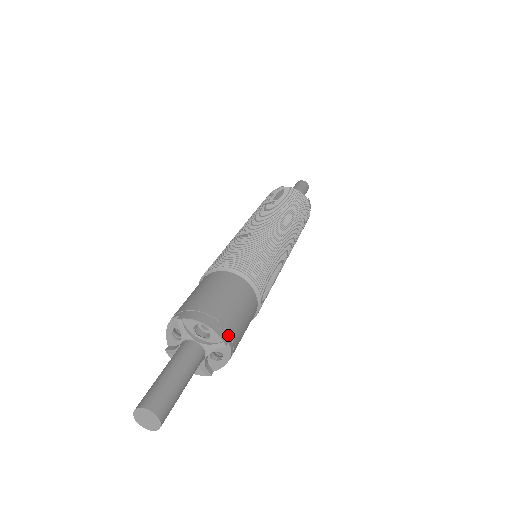
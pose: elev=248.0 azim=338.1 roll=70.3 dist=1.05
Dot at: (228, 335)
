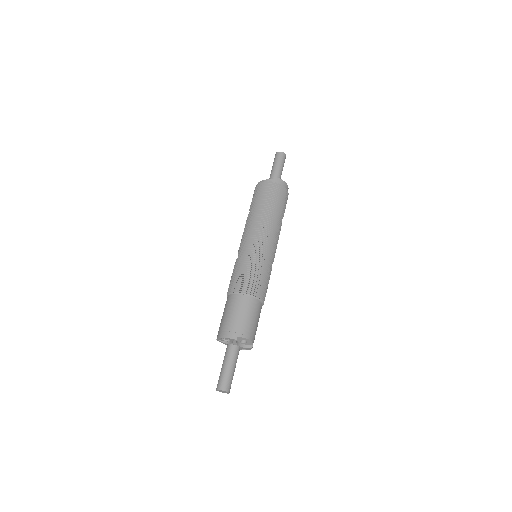
Dot at: (236, 334)
